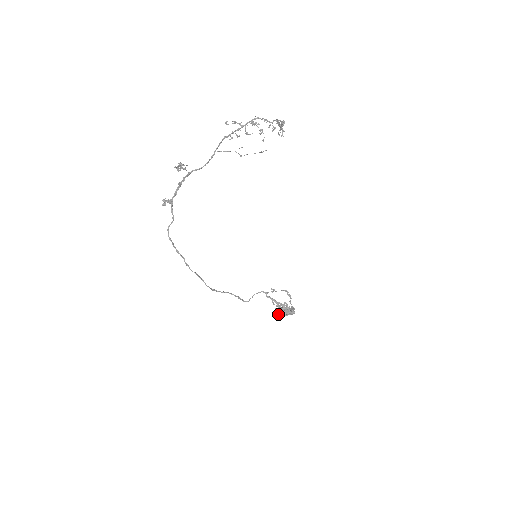
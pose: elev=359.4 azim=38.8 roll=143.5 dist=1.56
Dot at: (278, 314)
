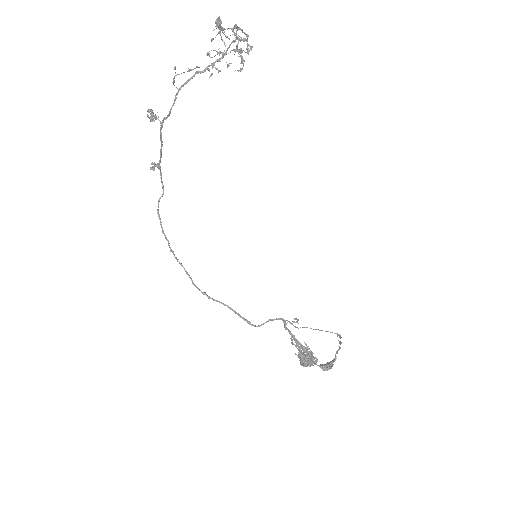
Dot at: occluded
